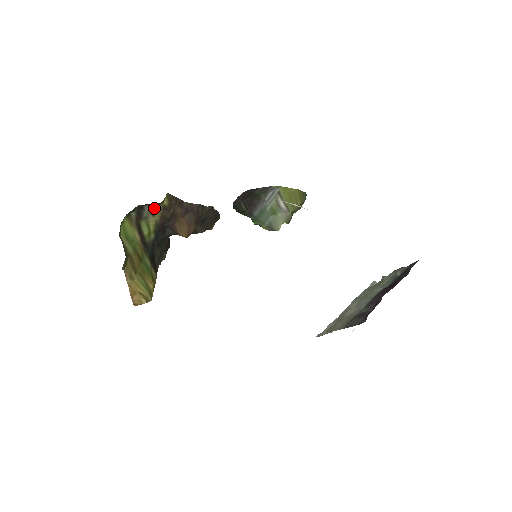
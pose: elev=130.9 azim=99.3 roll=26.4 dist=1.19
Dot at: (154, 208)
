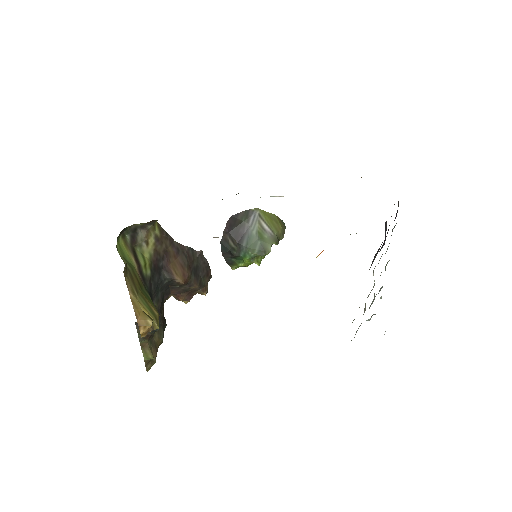
Dot at: (147, 235)
